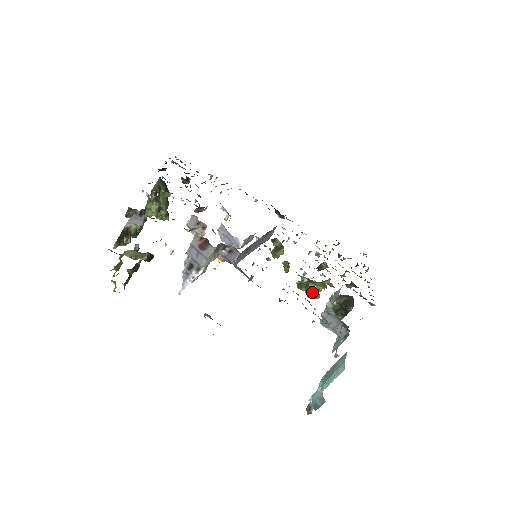
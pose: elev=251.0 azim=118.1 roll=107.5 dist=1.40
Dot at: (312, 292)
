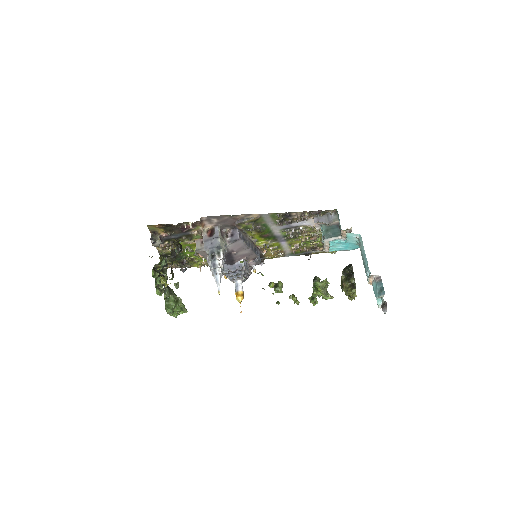
Dot at: (322, 288)
